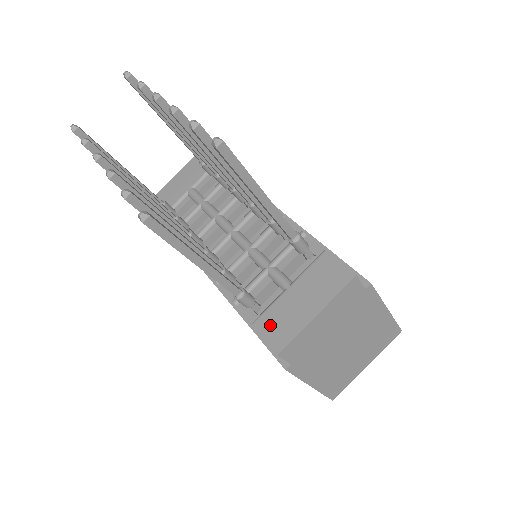
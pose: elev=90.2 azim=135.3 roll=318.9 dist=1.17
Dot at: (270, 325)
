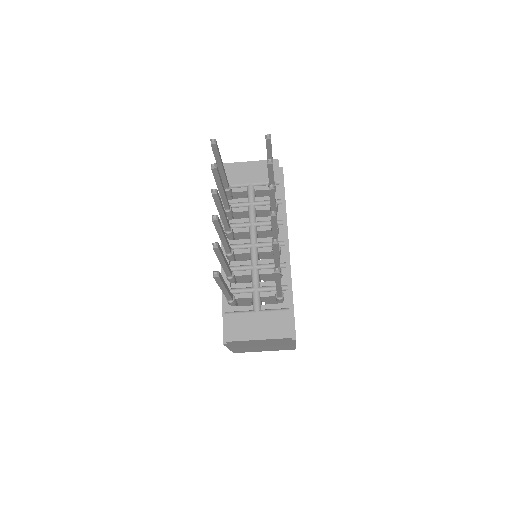
Dot at: (233, 323)
